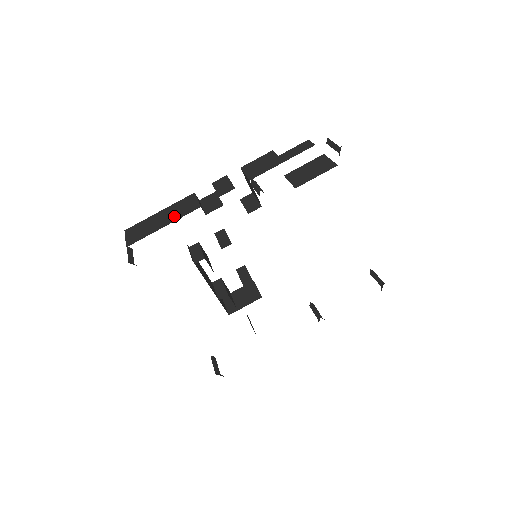
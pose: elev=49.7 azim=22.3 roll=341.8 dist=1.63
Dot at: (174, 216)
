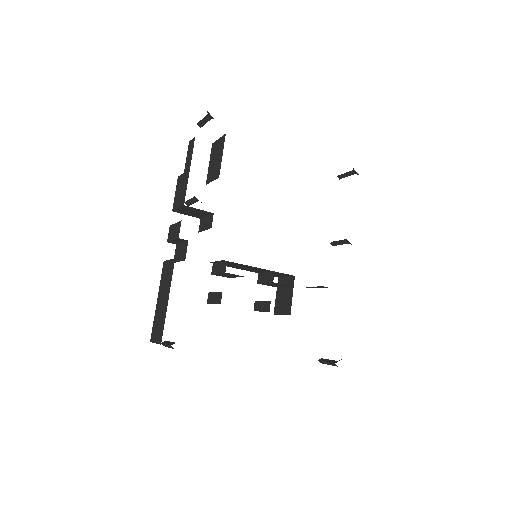
Dot at: (167, 287)
